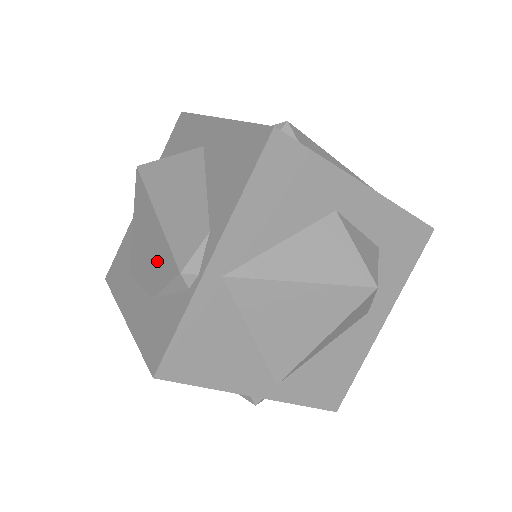
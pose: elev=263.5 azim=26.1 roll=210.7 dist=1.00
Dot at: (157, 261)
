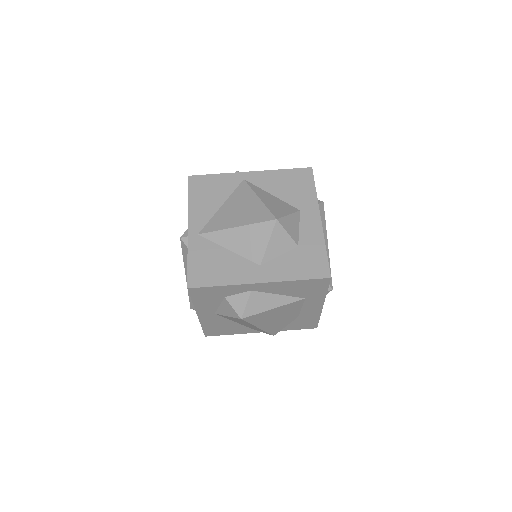
Dot at: occluded
